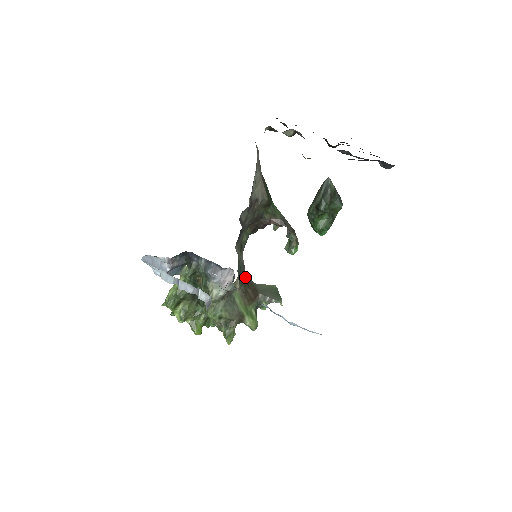
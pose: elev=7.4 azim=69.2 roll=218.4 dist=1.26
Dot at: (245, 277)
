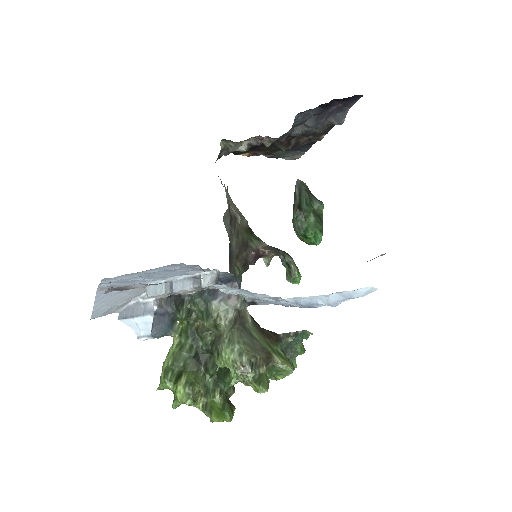
Dot at: (254, 320)
